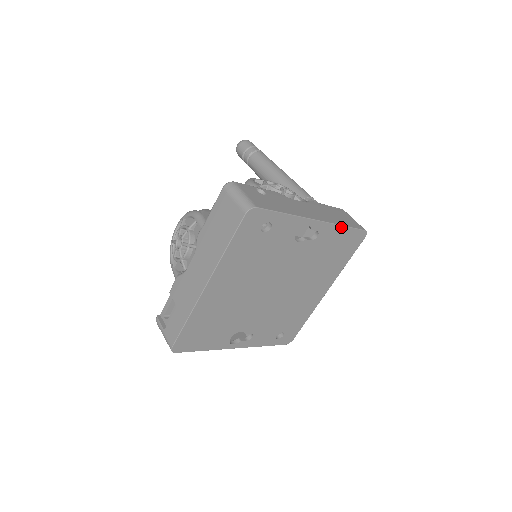
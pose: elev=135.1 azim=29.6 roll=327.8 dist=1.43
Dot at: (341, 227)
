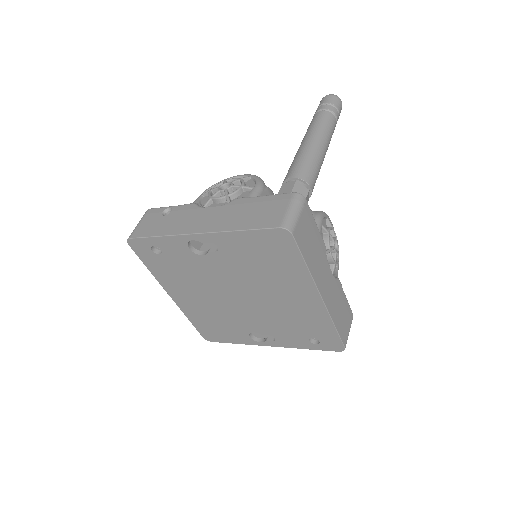
Dot at: (236, 232)
